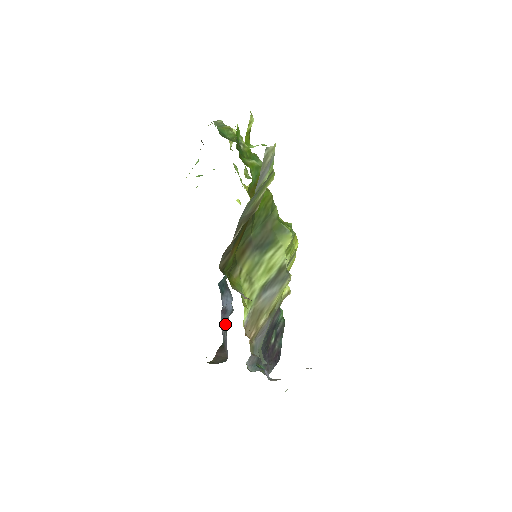
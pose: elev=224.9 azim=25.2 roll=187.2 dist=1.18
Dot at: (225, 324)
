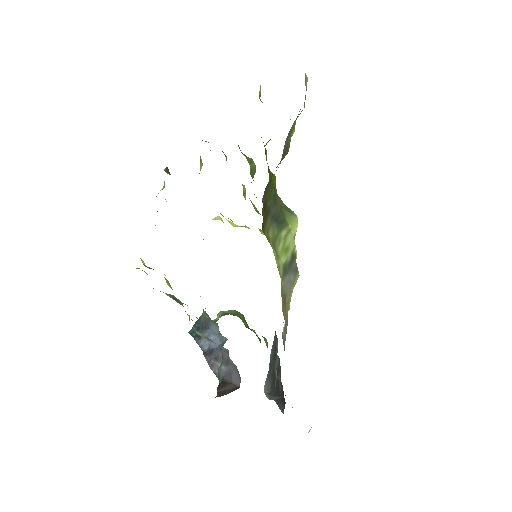
Dot at: (224, 350)
